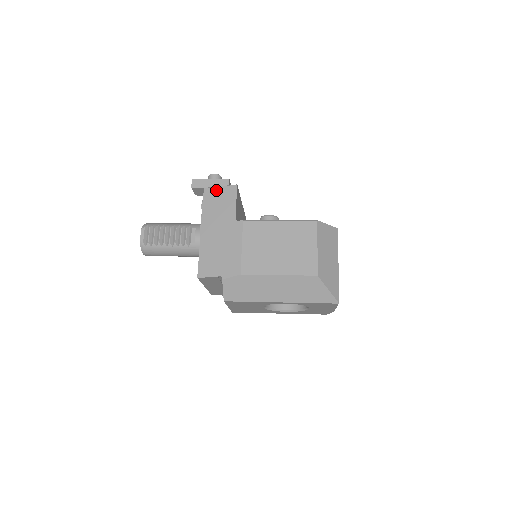
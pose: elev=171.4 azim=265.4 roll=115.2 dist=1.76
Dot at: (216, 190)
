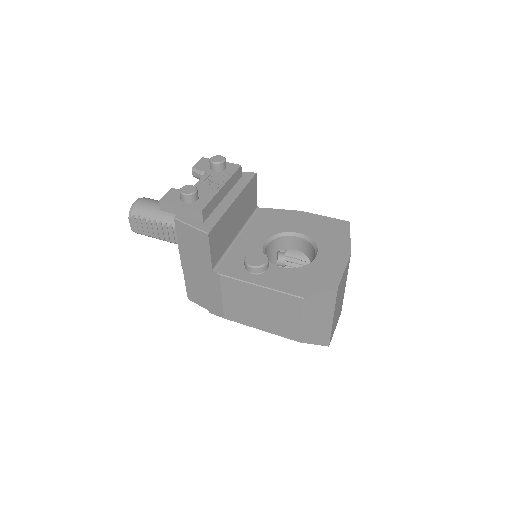
Dot at: (187, 228)
